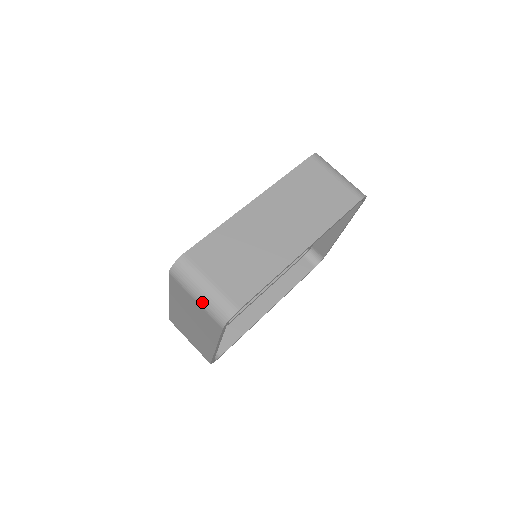
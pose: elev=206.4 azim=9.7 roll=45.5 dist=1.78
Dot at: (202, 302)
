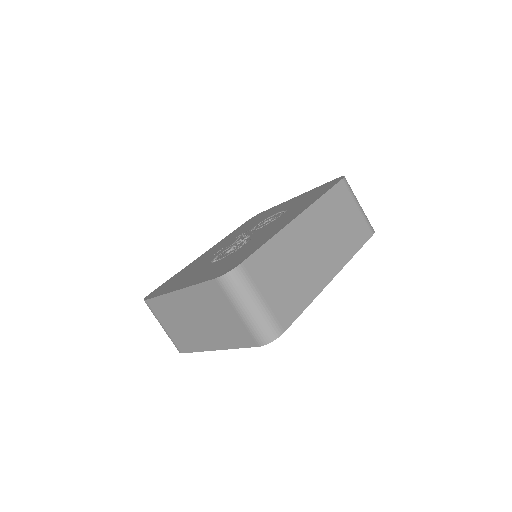
Dot at: (247, 318)
